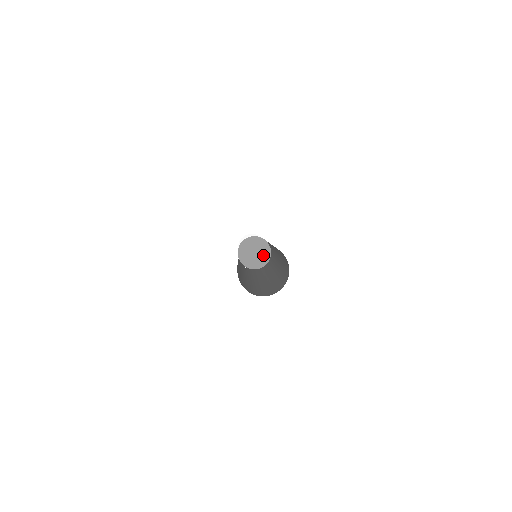
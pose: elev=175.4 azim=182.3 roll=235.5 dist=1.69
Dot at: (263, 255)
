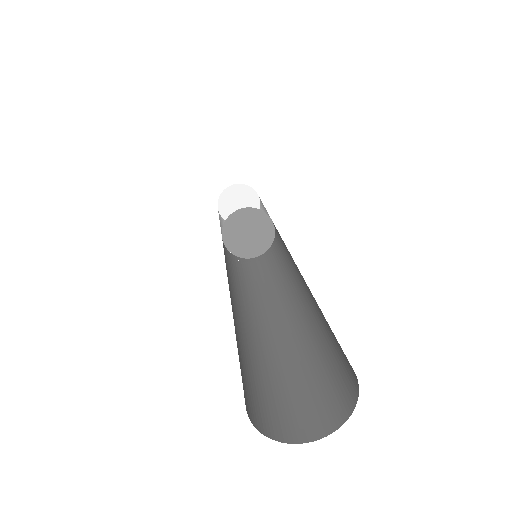
Dot at: (261, 240)
